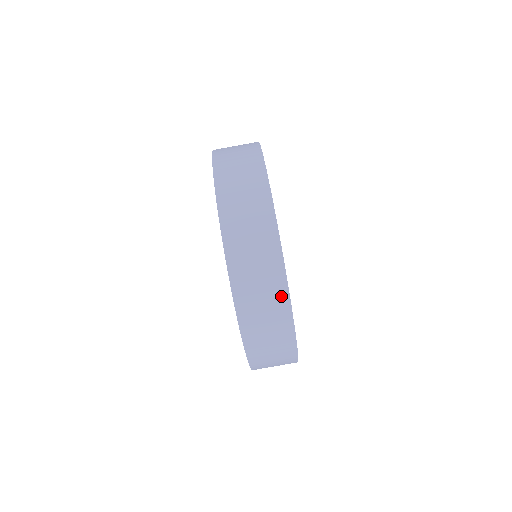
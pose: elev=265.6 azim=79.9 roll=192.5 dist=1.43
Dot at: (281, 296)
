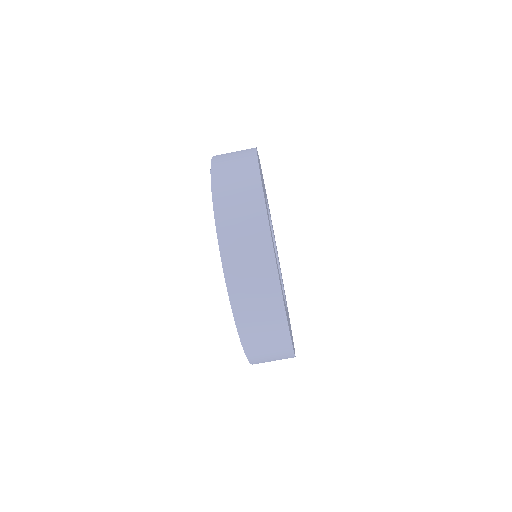
Dot at: (285, 345)
